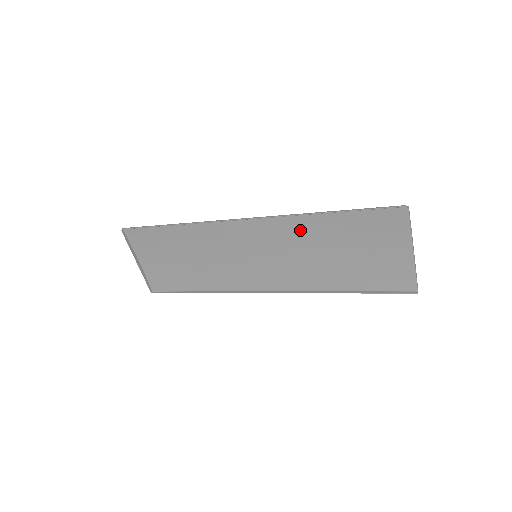
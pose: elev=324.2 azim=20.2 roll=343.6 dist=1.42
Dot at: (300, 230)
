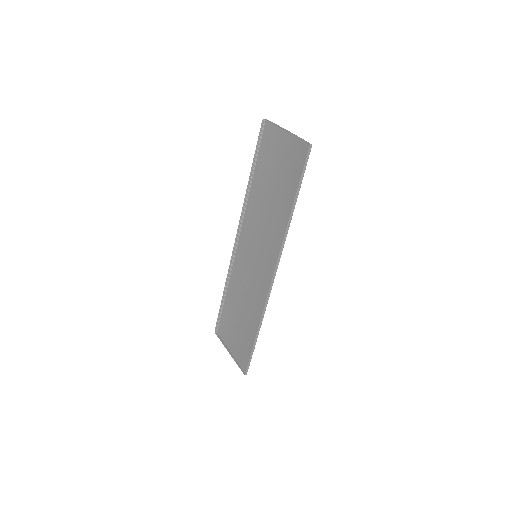
Dot at: (255, 206)
